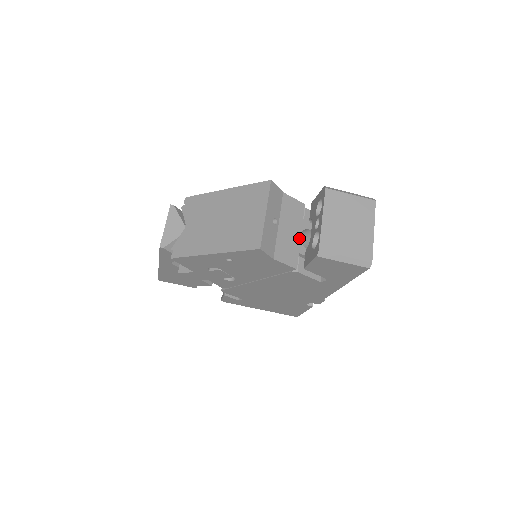
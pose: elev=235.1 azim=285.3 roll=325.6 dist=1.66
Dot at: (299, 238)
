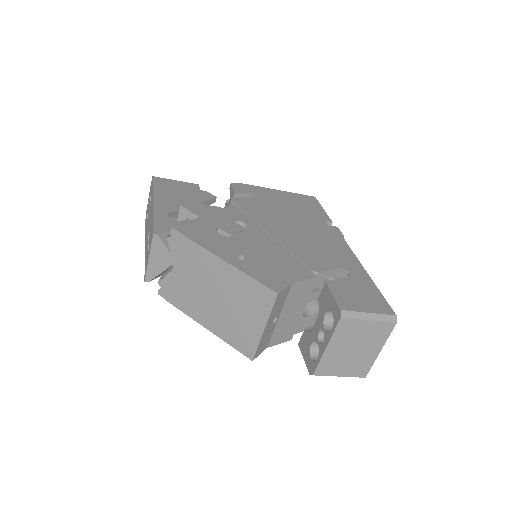
Dot at: (301, 313)
